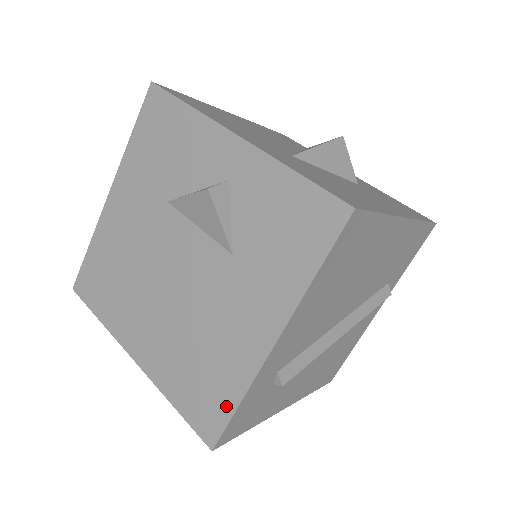
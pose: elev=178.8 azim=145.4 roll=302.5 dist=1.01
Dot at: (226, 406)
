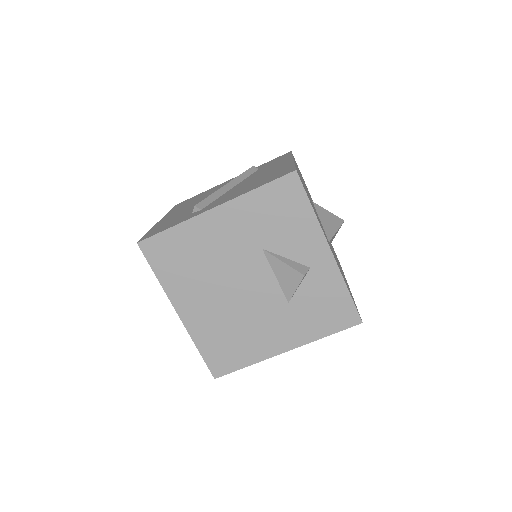
Dot at: (238, 364)
